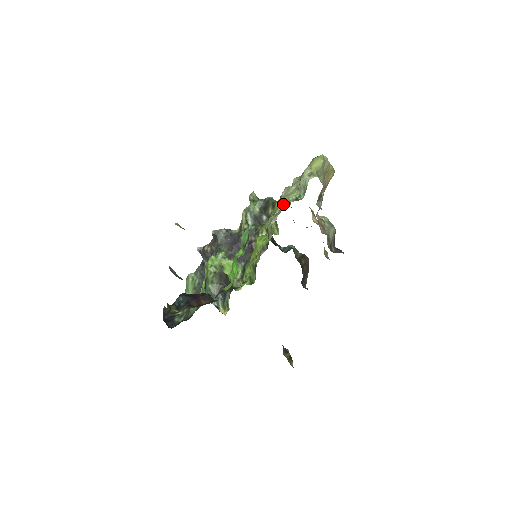
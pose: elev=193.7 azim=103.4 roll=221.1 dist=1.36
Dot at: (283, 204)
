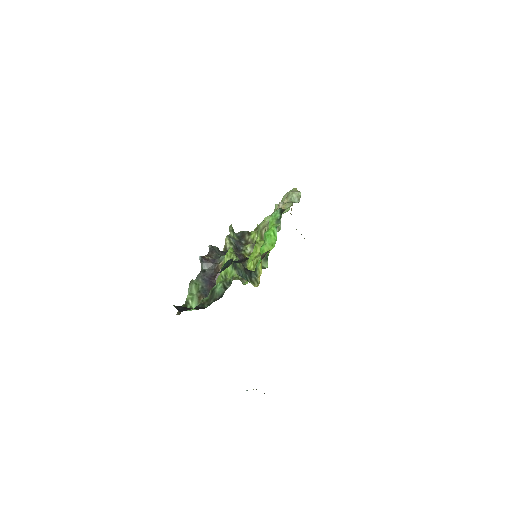
Dot at: (288, 205)
